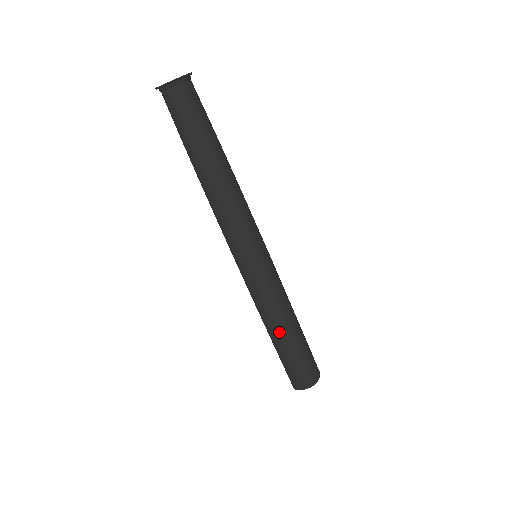
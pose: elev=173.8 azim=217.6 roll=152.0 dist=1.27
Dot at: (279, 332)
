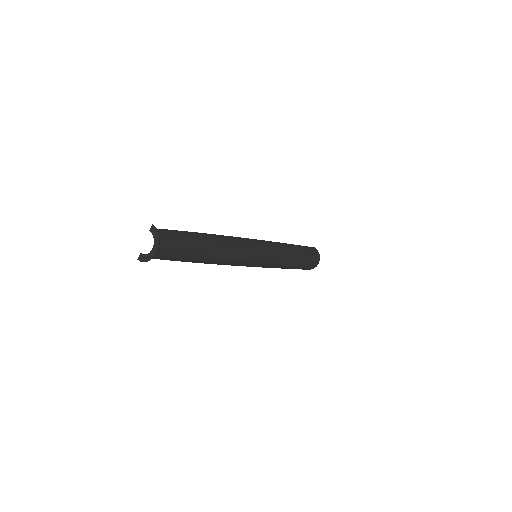
Dot at: (286, 268)
